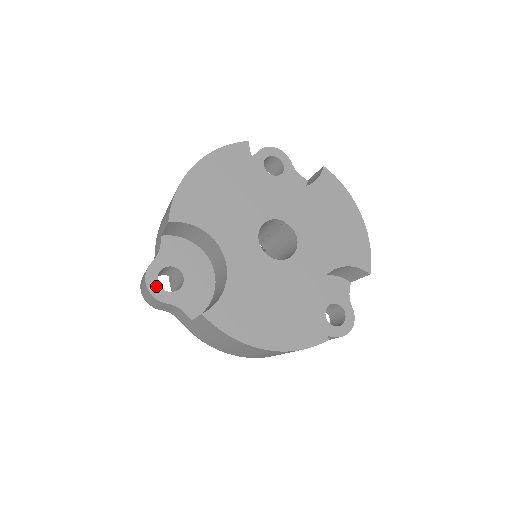
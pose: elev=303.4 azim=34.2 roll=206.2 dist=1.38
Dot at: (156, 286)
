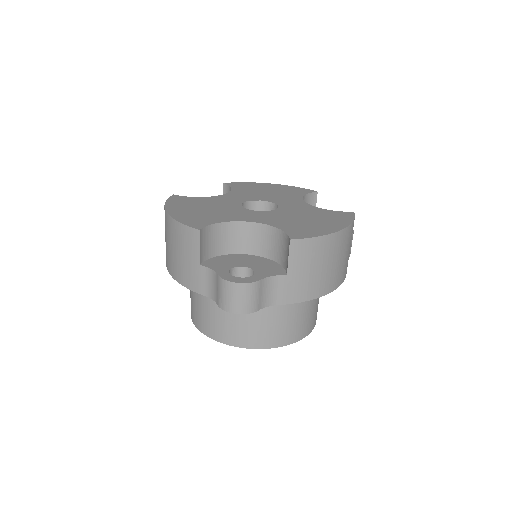
Dot at: (241, 279)
